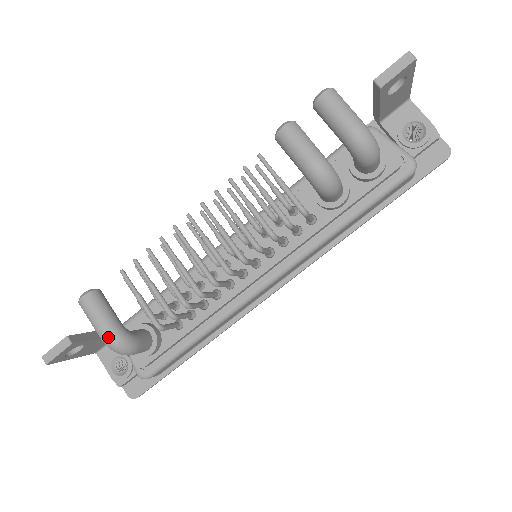
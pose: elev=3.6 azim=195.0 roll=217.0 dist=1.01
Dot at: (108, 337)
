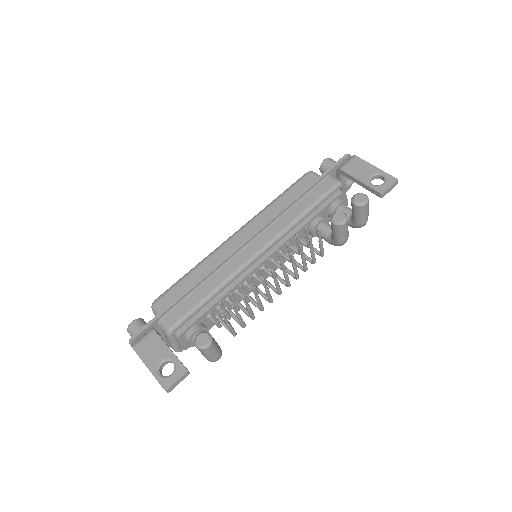
Dot at: occluded
